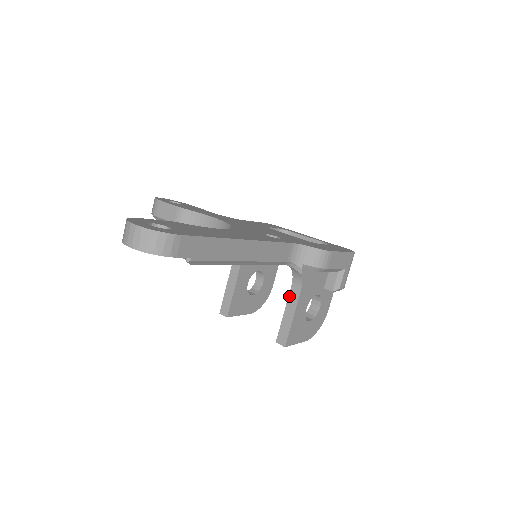
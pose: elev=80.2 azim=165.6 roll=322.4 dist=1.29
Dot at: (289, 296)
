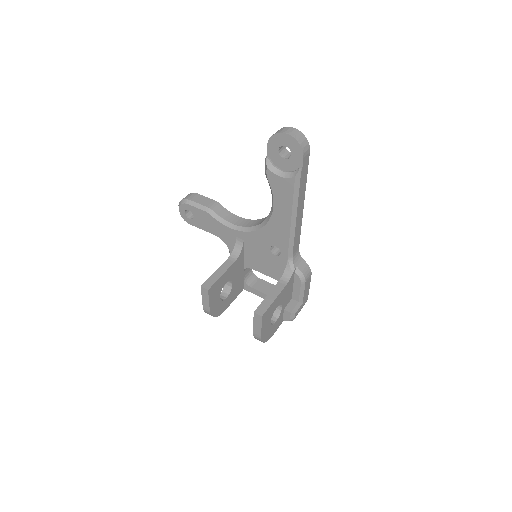
Dot at: (275, 286)
